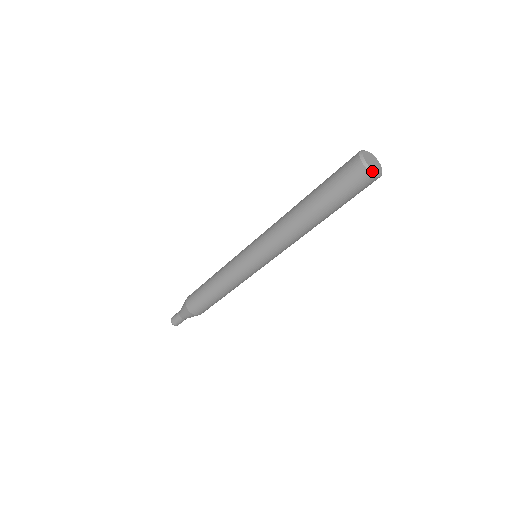
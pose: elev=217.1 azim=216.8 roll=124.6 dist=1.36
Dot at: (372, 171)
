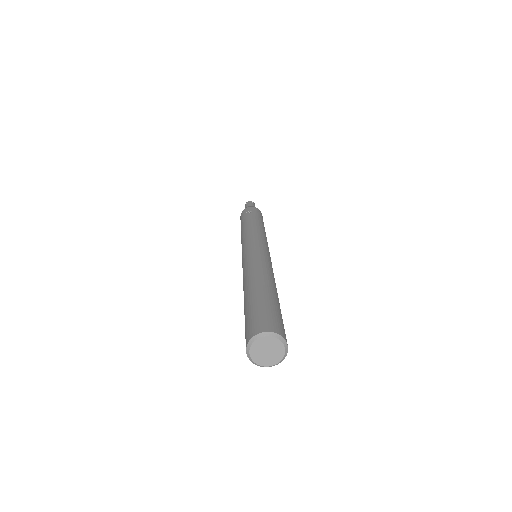
Dot at: (253, 362)
